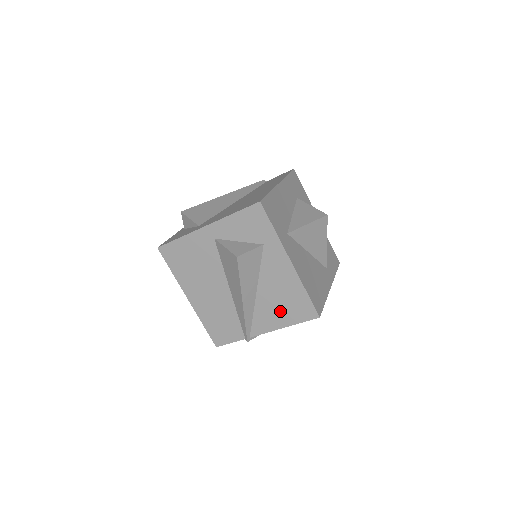
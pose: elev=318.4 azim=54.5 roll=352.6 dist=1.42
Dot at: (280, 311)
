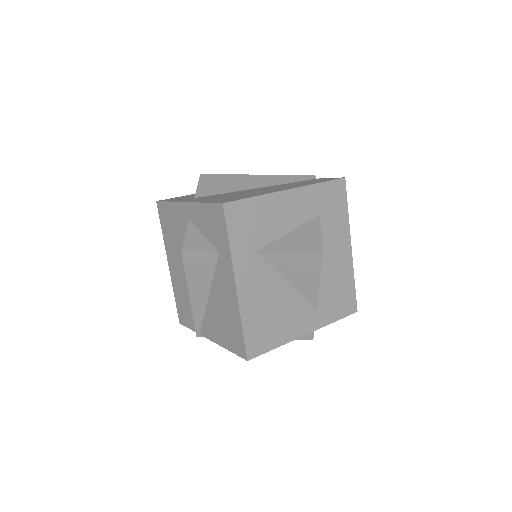
Dot at: (222, 328)
